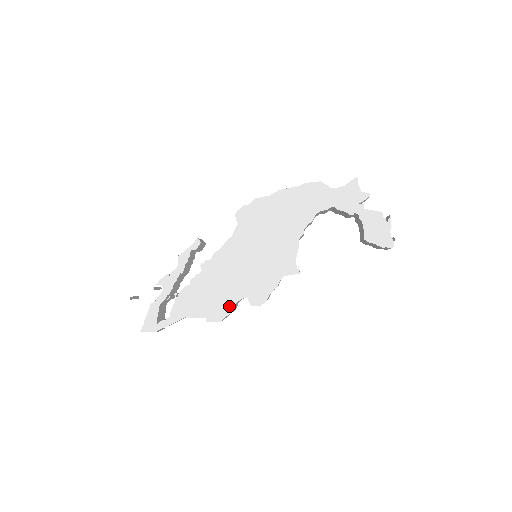
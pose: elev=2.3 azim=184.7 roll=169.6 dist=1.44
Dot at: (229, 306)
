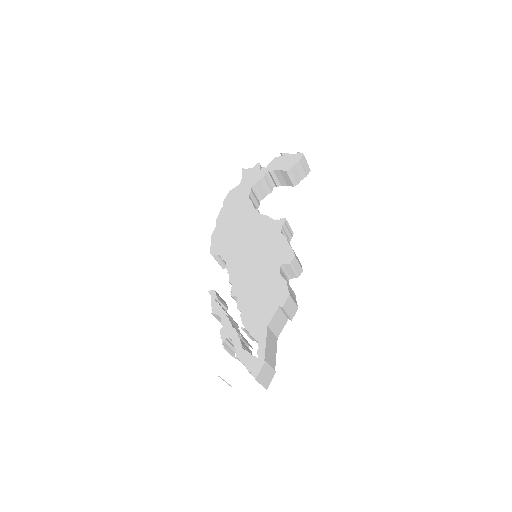
Dot at: (280, 282)
